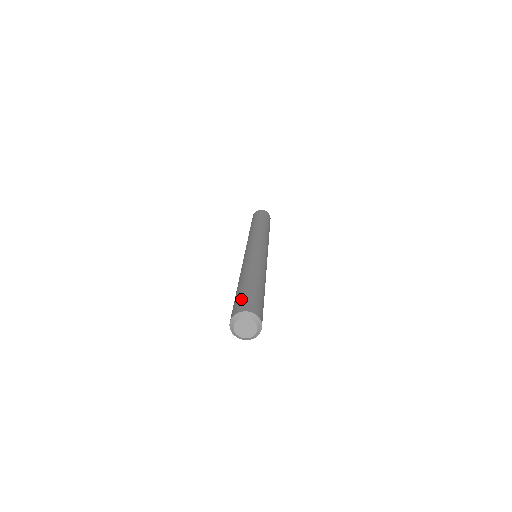
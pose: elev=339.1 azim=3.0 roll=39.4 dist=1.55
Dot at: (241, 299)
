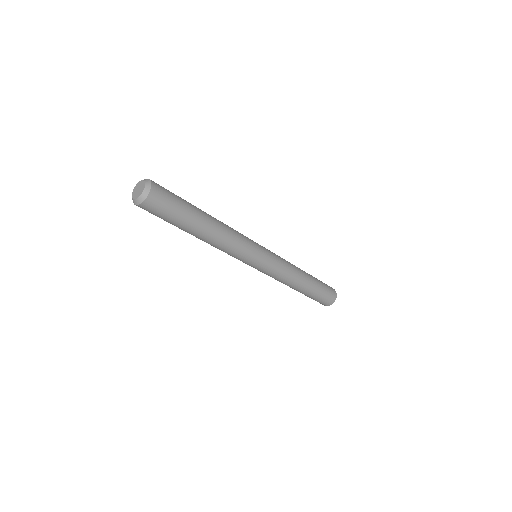
Dot at: occluded
